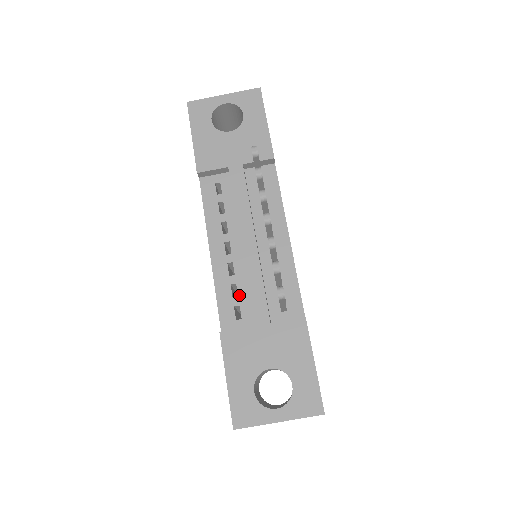
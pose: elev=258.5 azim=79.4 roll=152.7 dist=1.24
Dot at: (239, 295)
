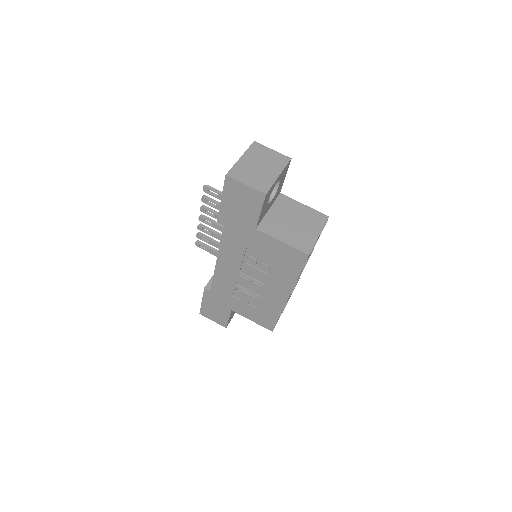
Dot at: occluded
